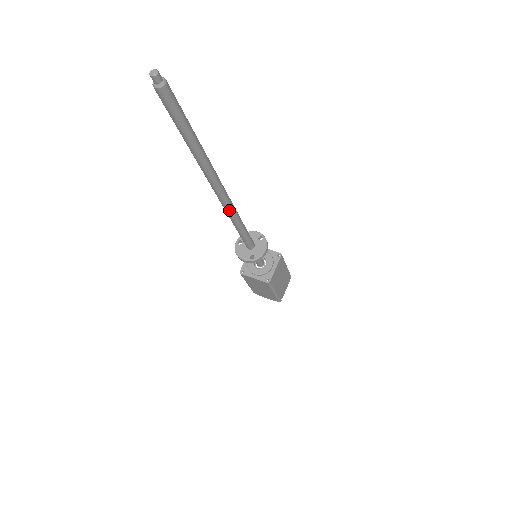
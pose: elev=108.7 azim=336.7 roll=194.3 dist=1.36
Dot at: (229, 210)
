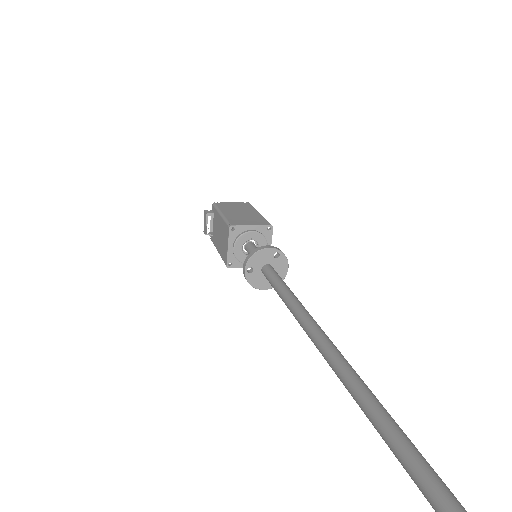
Dot at: occluded
